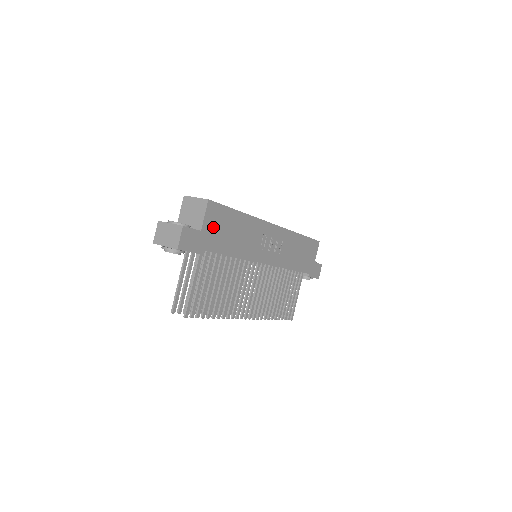
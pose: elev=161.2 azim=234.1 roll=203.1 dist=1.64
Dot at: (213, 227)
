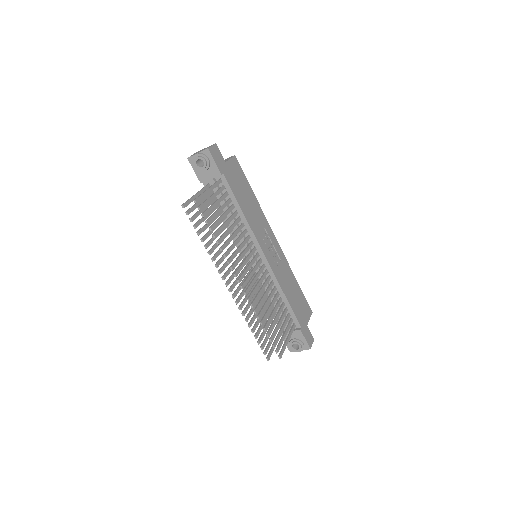
Dot at: (233, 173)
